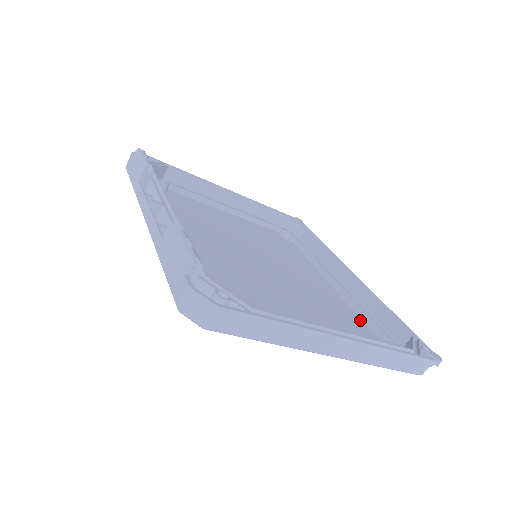
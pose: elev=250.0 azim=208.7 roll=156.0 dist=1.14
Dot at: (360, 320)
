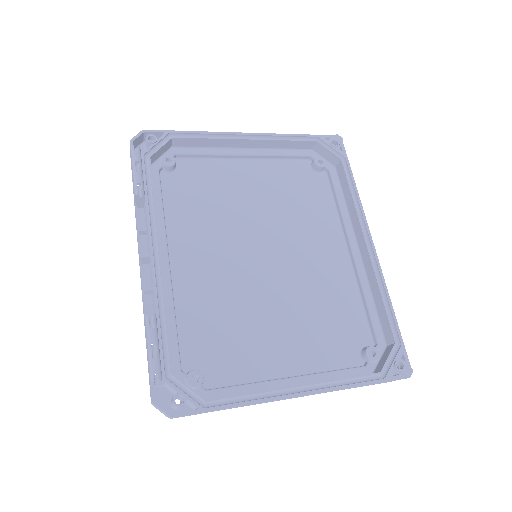
Dot at: (358, 306)
